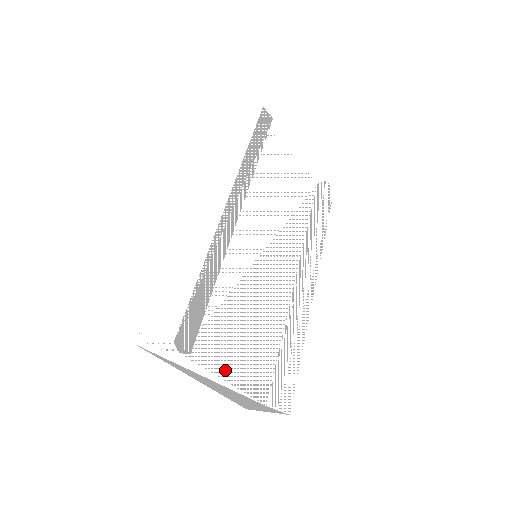
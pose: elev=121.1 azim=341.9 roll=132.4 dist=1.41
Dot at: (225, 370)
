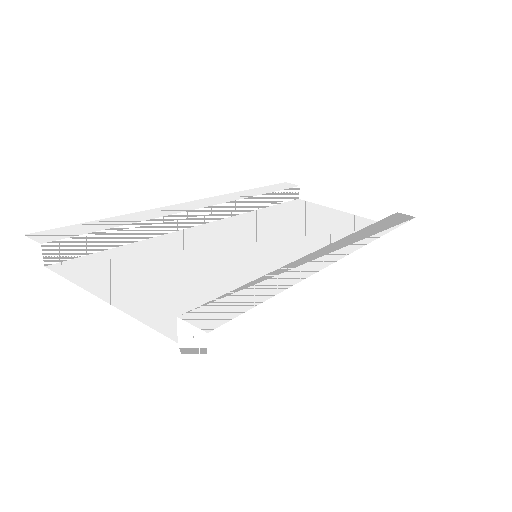
Dot at: (111, 292)
